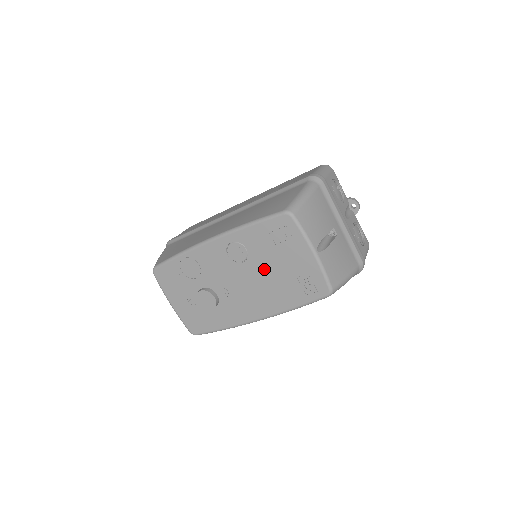
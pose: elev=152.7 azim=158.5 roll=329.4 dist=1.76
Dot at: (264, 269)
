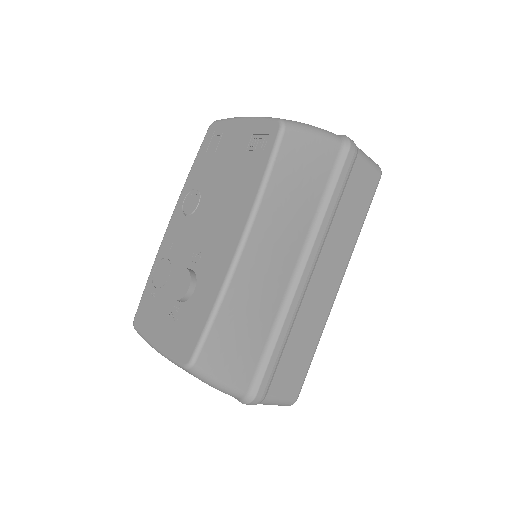
Dot at: (217, 185)
